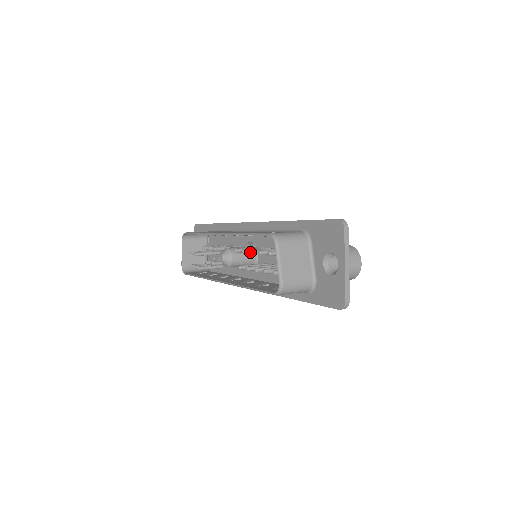
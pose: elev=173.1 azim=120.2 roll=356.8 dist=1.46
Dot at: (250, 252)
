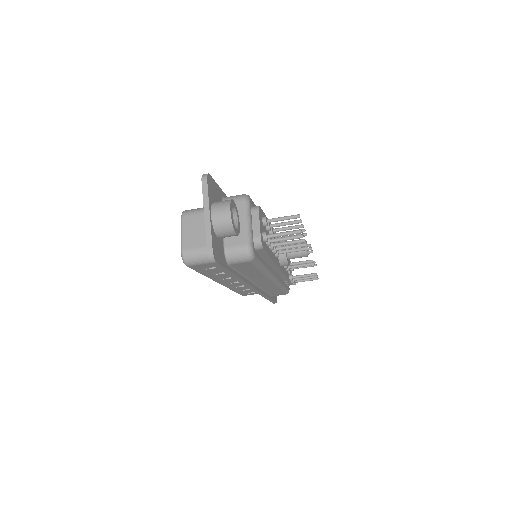
Dot at: occluded
